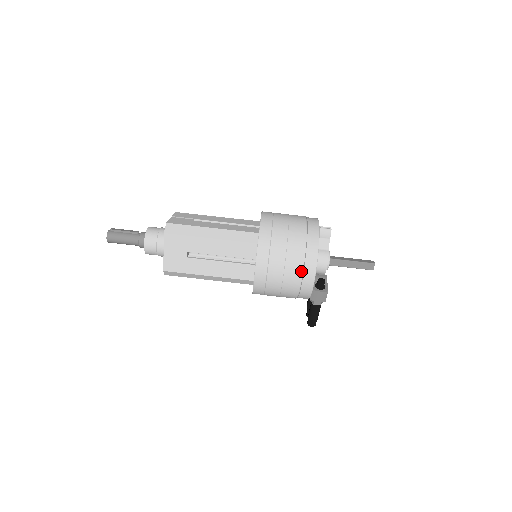
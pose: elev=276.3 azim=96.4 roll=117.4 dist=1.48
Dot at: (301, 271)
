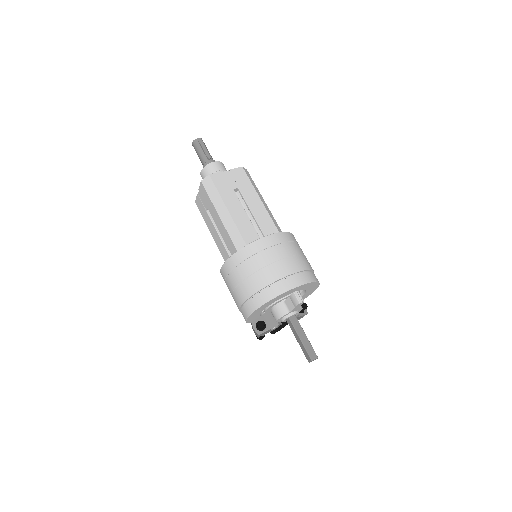
Dot at: (241, 304)
